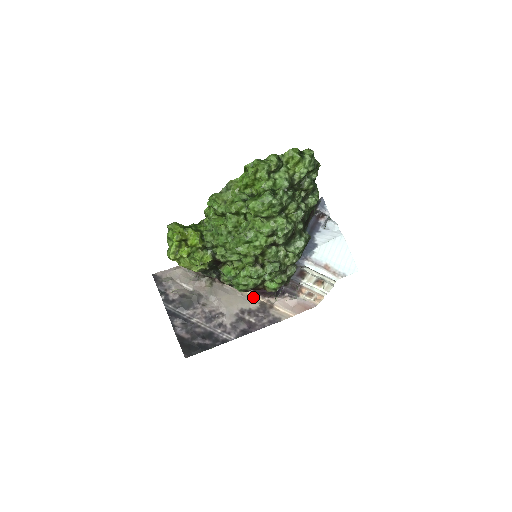
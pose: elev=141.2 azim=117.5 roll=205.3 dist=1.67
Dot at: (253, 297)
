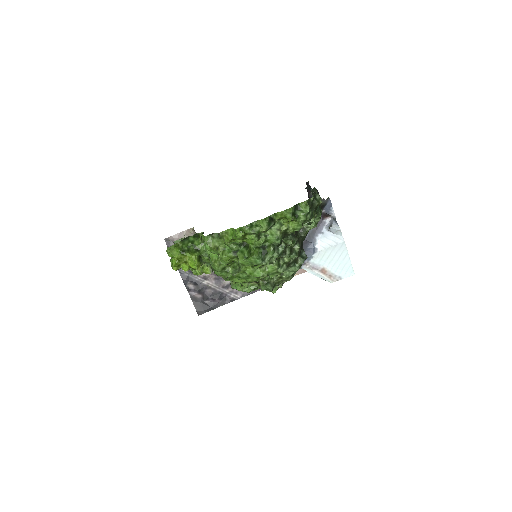
Dot at: occluded
